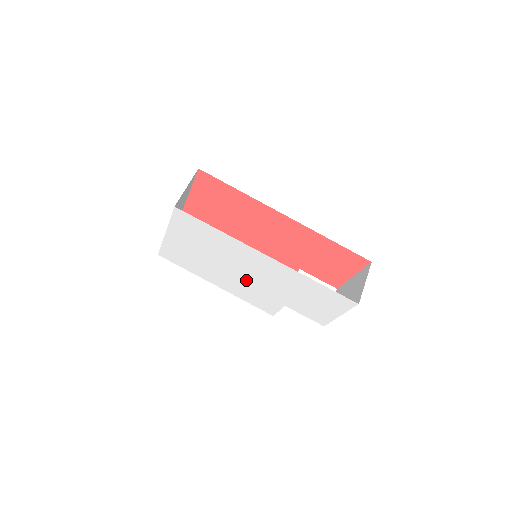
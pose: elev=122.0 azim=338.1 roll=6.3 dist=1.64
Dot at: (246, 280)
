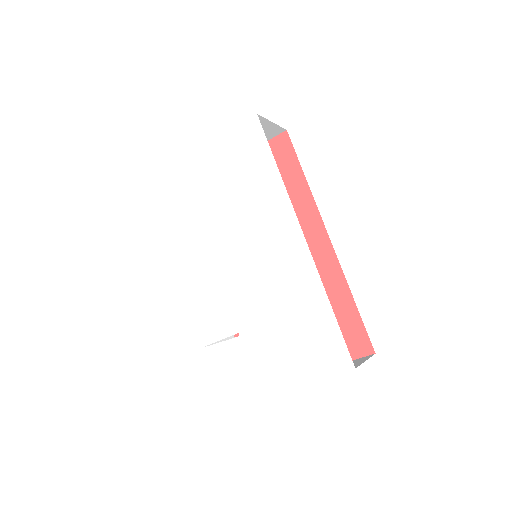
Dot at: (229, 265)
